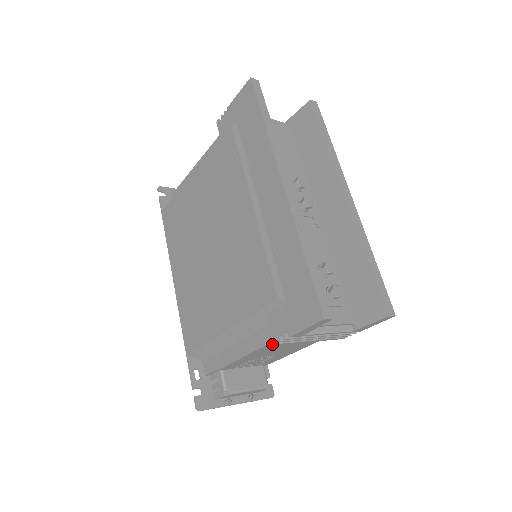
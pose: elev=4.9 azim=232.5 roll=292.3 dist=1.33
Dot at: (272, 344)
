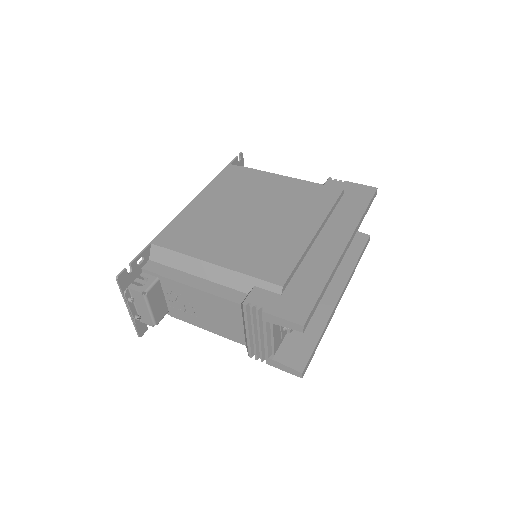
Dot at: (243, 303)
